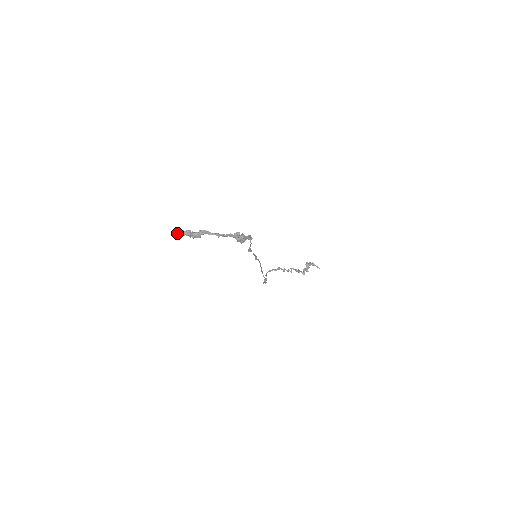
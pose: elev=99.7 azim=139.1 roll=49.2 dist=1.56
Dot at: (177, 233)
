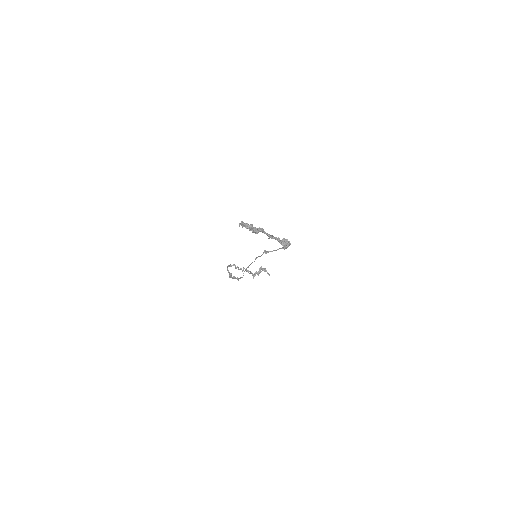
Dot at: (241, 224)
